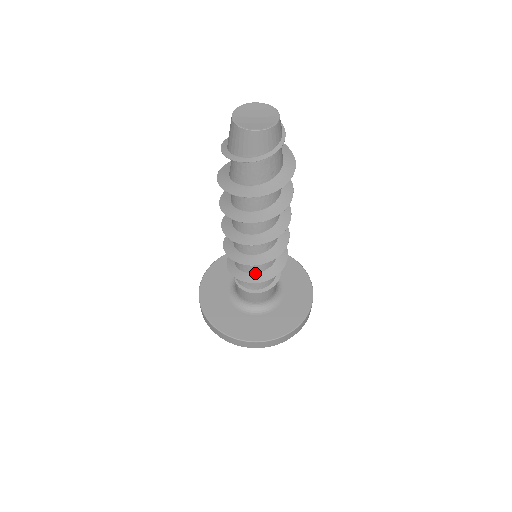
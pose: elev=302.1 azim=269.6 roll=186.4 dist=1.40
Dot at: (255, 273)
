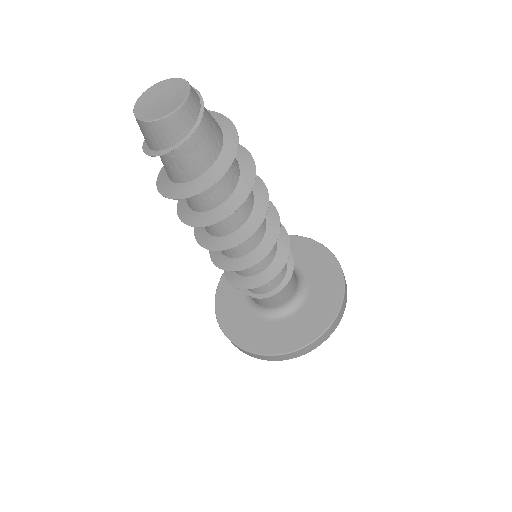
Dot at: (236, 272)
